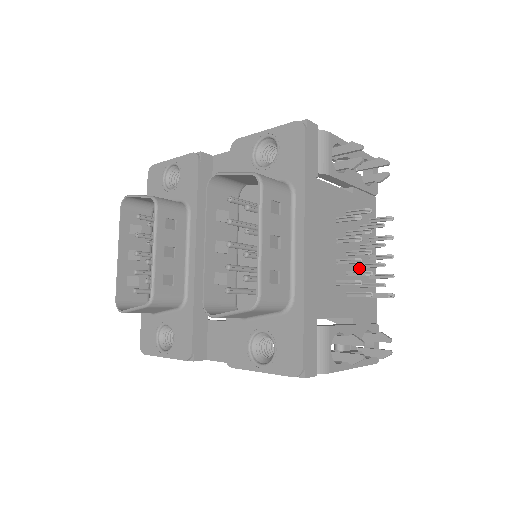
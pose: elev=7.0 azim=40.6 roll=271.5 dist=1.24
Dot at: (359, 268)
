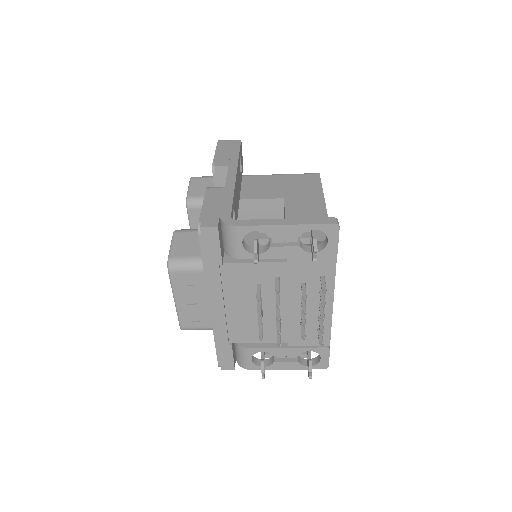
Dot at: (299, 313)
